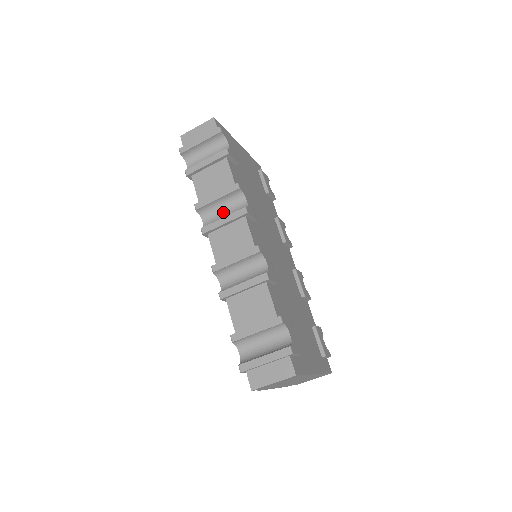
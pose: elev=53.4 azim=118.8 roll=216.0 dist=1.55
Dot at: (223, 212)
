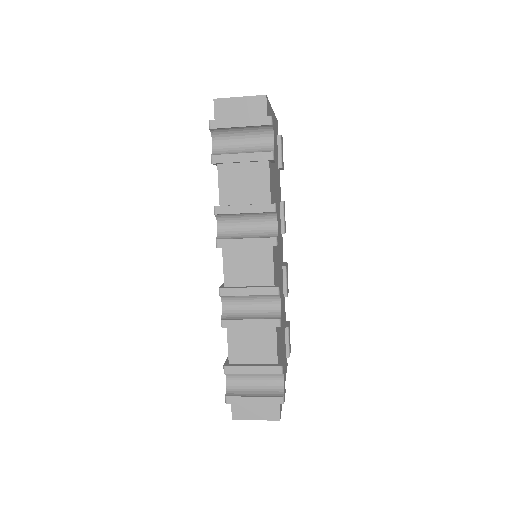
Dot at: (245, 225)
